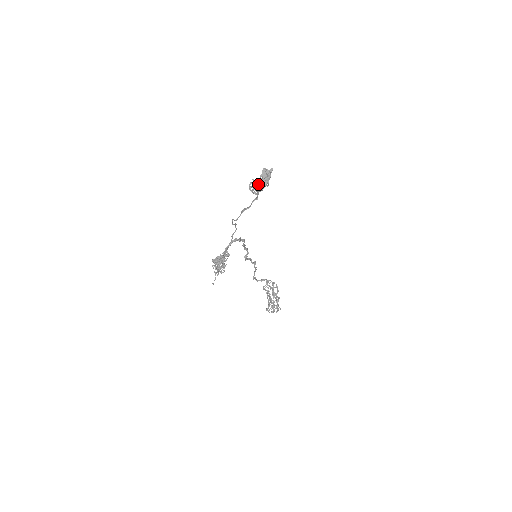
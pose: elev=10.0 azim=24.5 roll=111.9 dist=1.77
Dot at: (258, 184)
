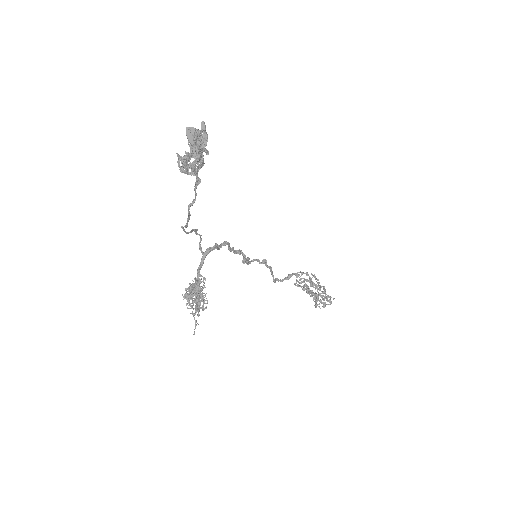
Dot at: (187, 158)
